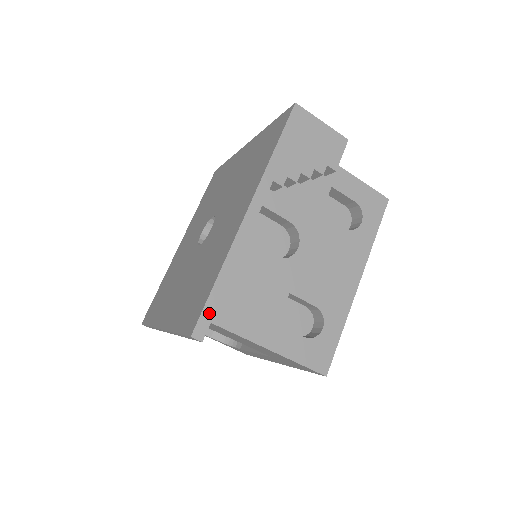
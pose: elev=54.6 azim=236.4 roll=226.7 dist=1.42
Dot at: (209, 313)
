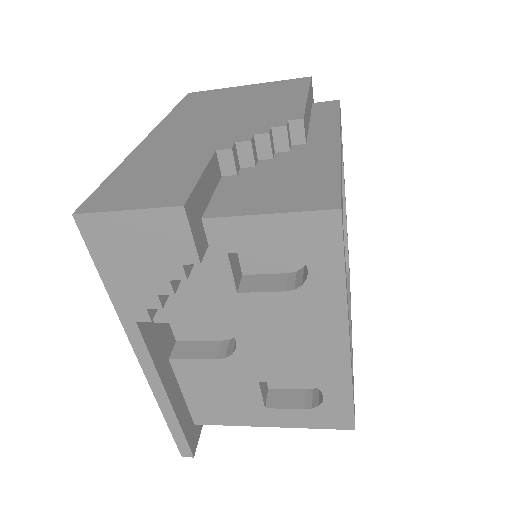
Dot at: (181, 441)
